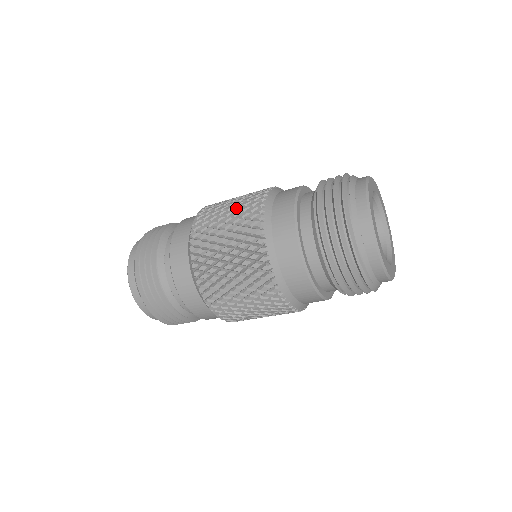
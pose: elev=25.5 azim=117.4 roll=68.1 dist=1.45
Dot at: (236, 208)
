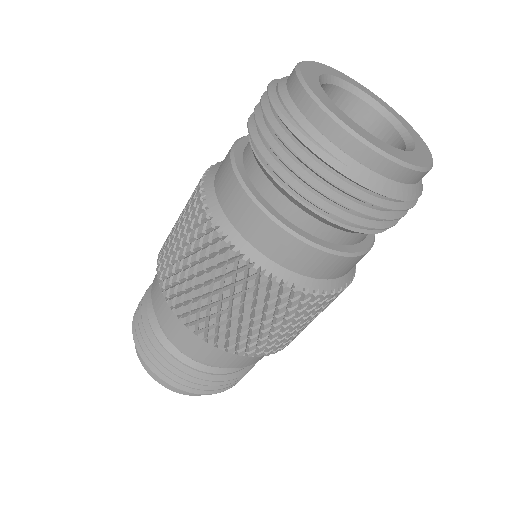
Dot at: occluded
